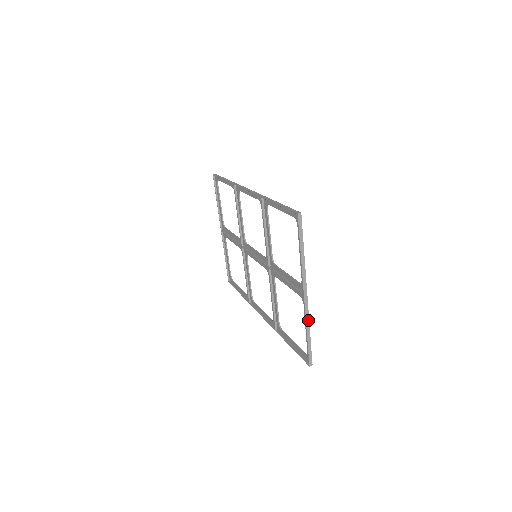
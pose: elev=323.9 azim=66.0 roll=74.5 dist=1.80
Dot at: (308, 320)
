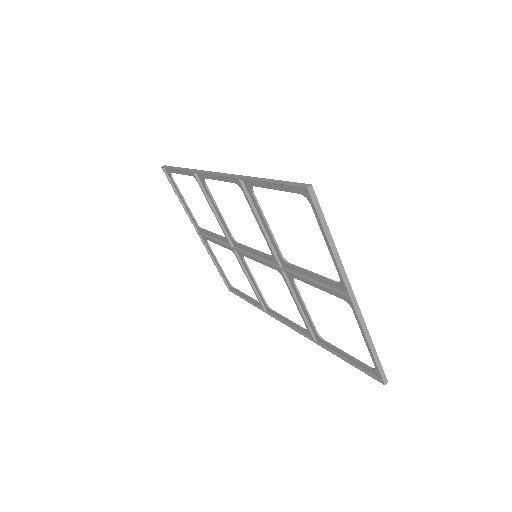
Dot at: (366, 329)
